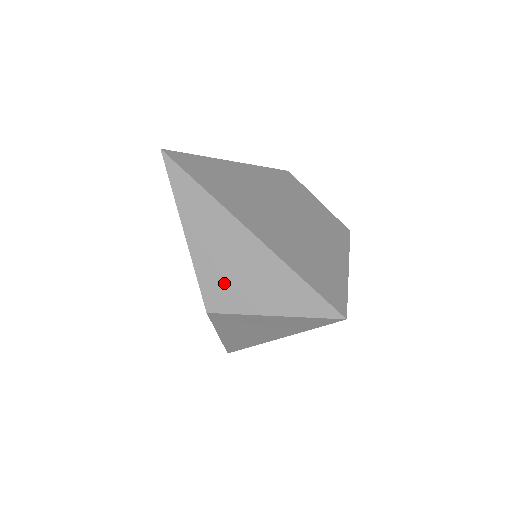
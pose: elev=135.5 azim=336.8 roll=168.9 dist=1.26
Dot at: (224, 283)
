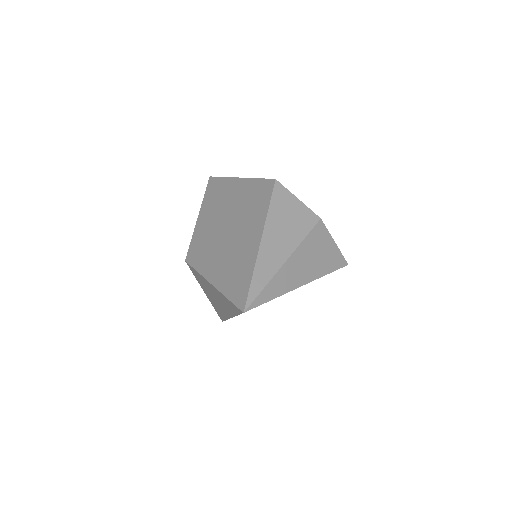
Dot at: (203, 283)
